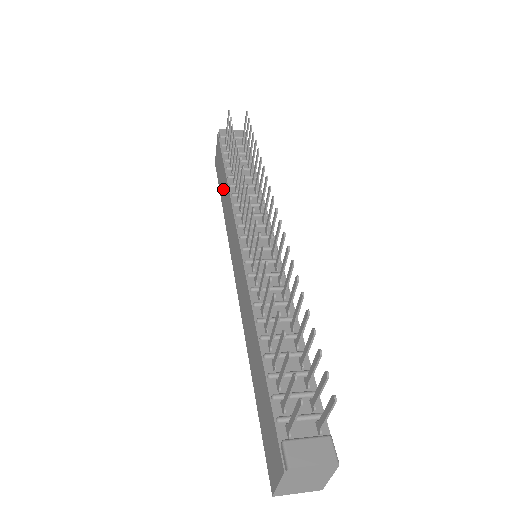
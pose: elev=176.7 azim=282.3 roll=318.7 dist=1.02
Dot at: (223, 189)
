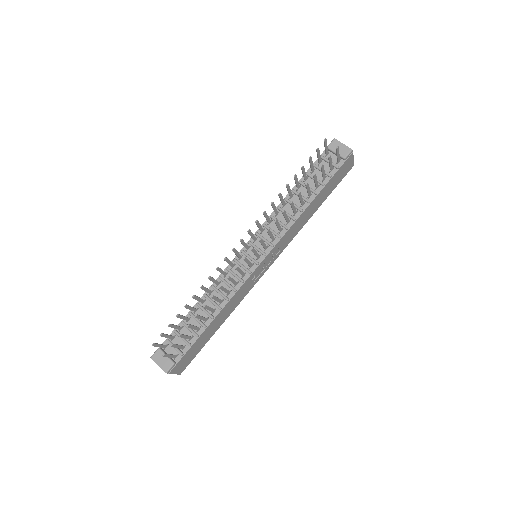
Dot at: occluded
